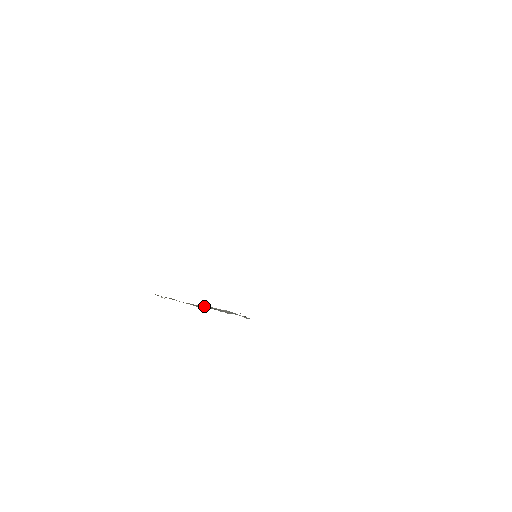
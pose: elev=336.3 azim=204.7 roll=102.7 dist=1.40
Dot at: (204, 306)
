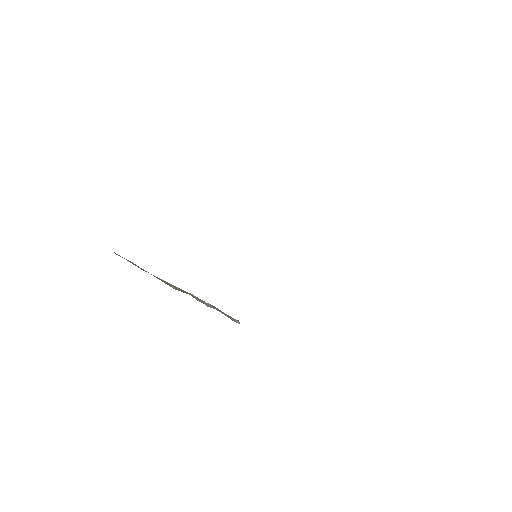
Dot at: (179, 288)
